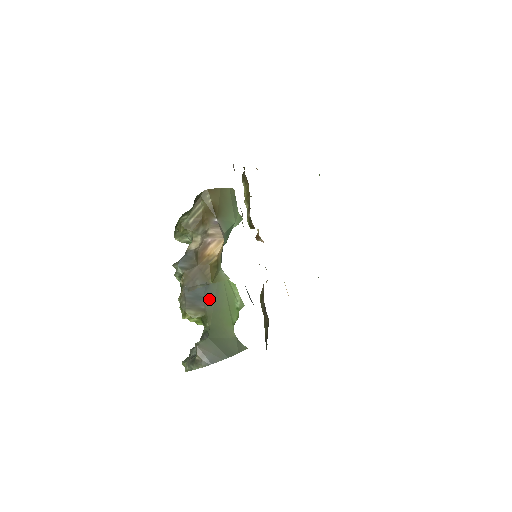
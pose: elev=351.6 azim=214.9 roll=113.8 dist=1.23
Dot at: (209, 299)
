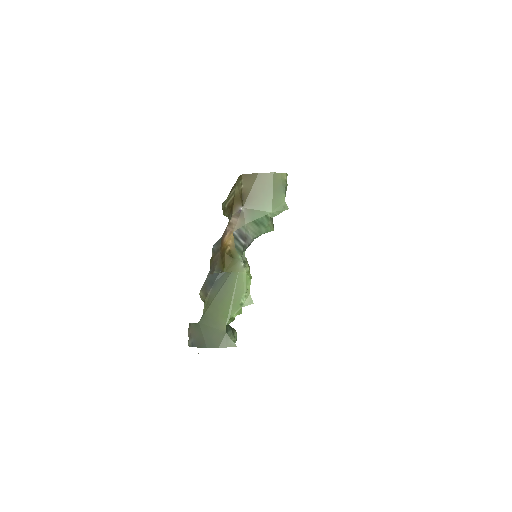
Dot at: (216, 287)
